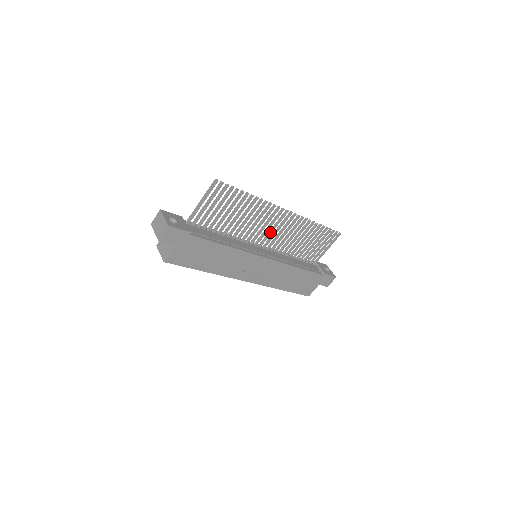
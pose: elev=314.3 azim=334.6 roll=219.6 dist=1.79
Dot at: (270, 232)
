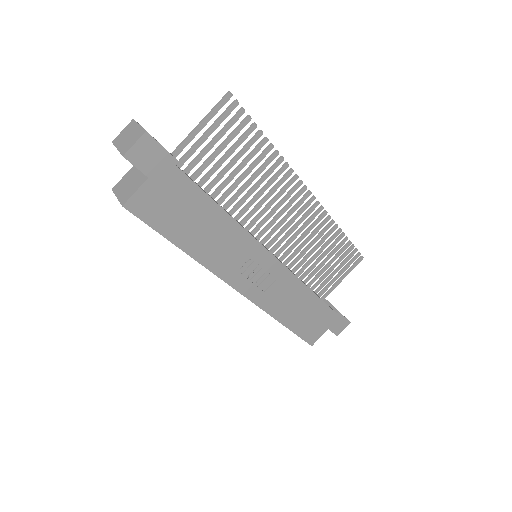
Dot at: (281, 222)
